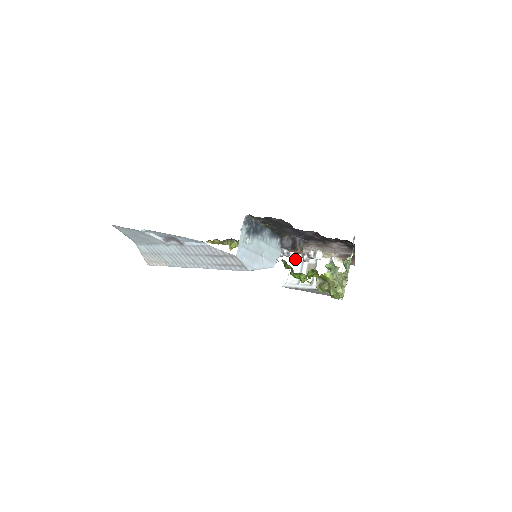
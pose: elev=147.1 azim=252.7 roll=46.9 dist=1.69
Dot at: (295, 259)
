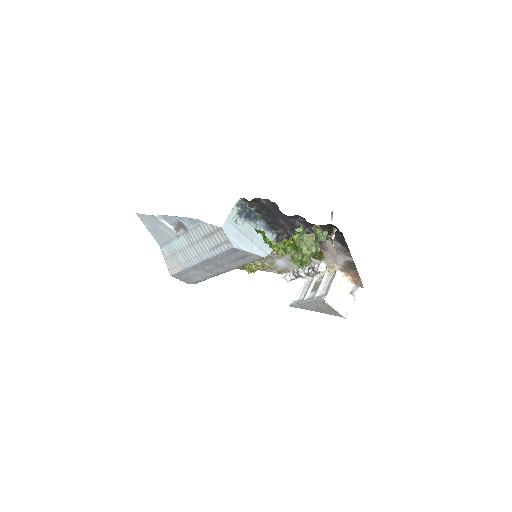
Dot at: (306, 282)
